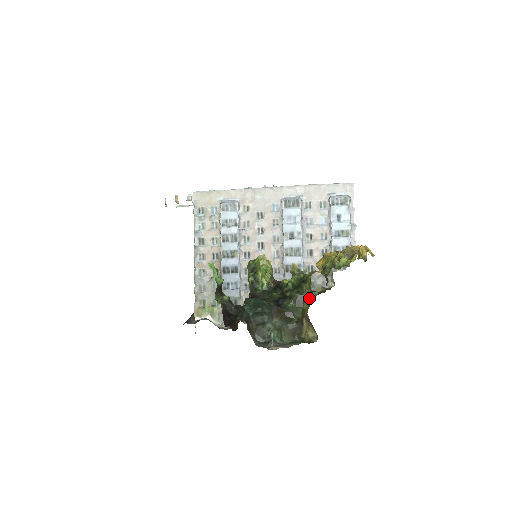
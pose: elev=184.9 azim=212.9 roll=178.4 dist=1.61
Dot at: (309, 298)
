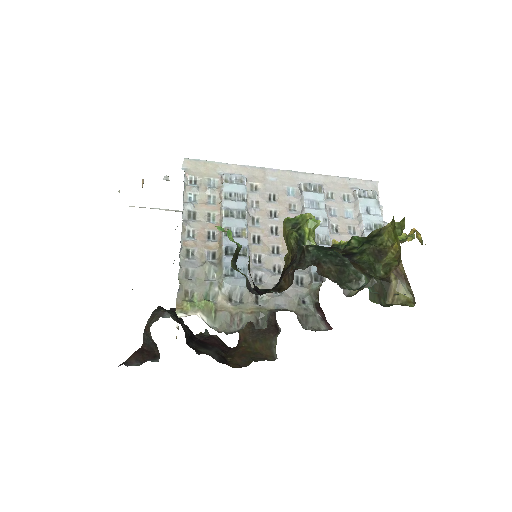
Dot at: (392, 250)
